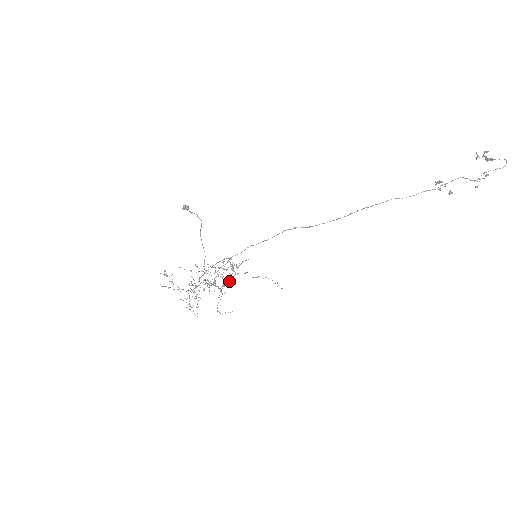
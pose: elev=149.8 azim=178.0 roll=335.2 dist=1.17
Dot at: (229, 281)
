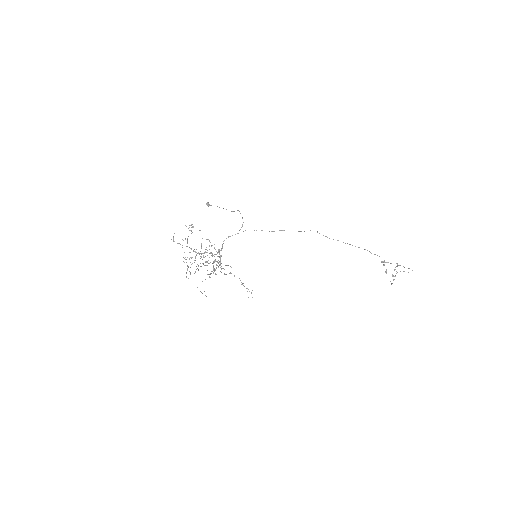
Dot at: (221, 268)
